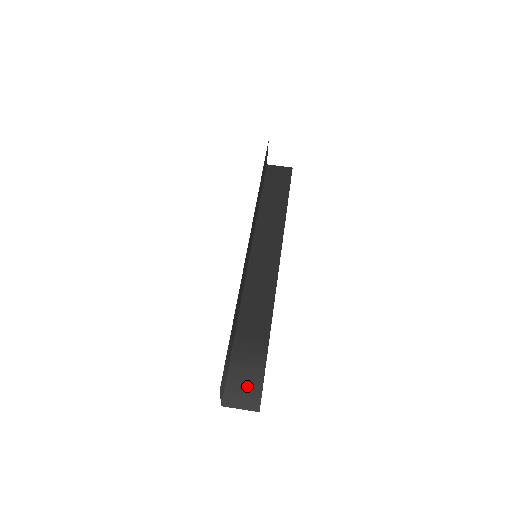
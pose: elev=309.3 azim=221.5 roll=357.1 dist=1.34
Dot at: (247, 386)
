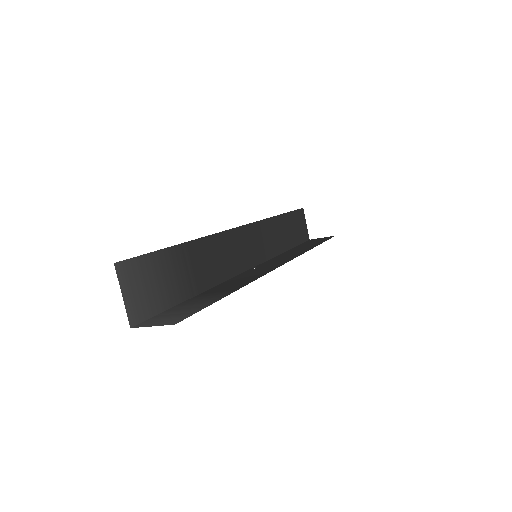
Dot at: (177, 314)
